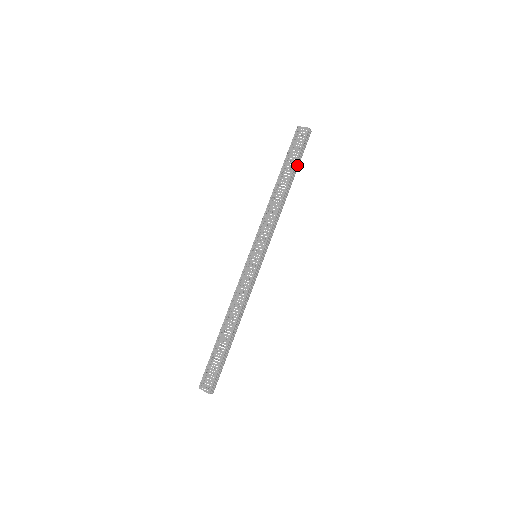
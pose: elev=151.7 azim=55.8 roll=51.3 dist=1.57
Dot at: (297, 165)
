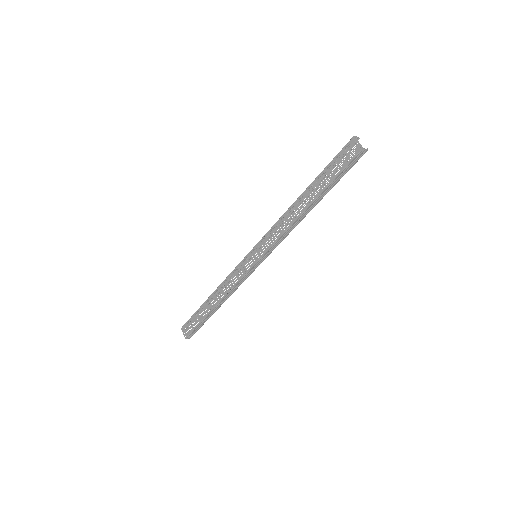
Dot at: (332, 185)
